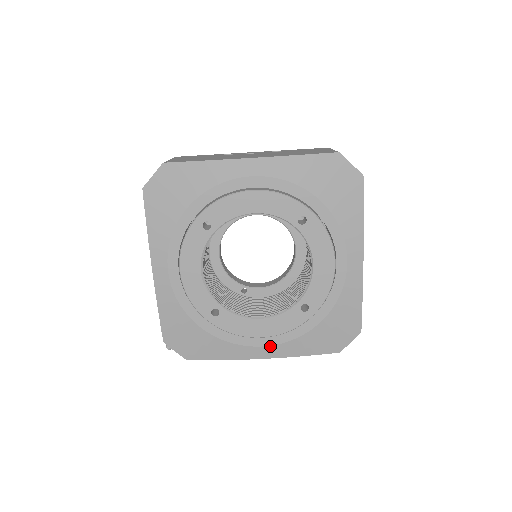
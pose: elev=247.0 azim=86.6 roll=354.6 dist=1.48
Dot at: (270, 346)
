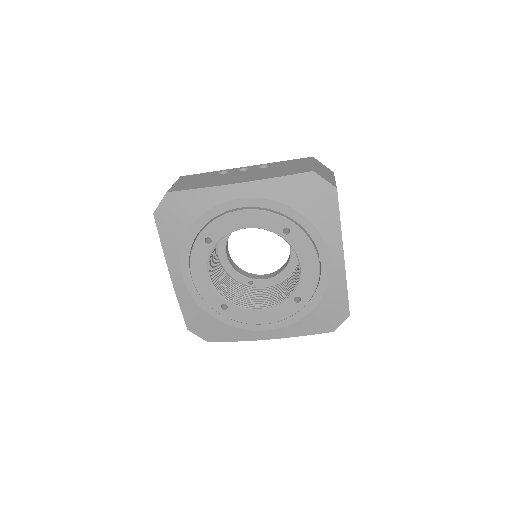
Dot at: (273, 330)
